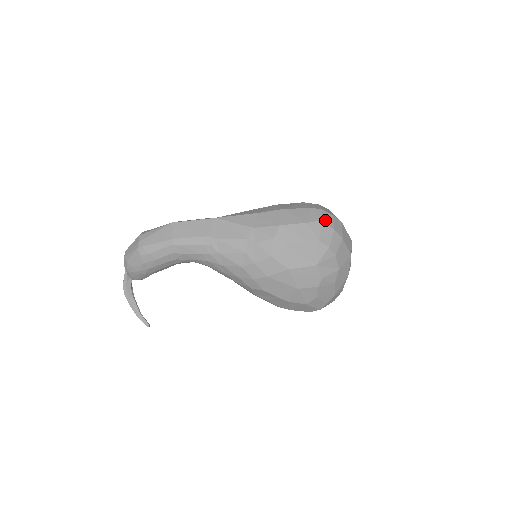
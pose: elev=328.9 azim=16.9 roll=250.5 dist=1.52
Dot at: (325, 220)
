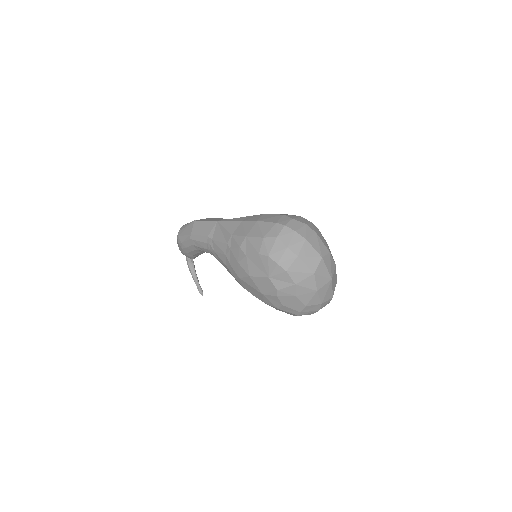
Dot at: (281, 237)
